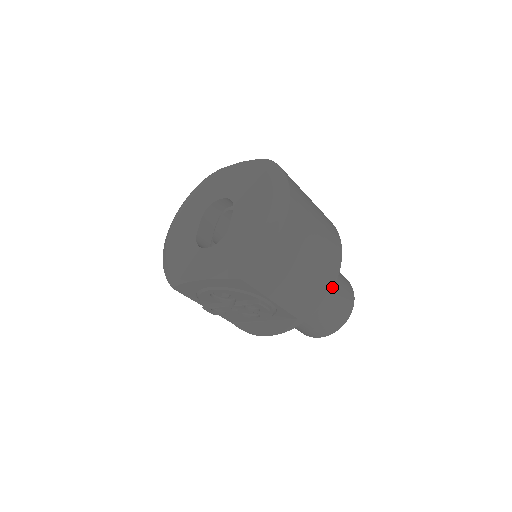
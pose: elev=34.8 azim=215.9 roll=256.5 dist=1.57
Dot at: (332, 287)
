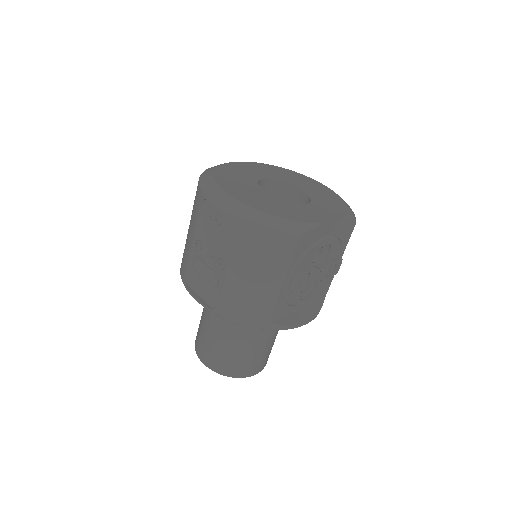
Dot at: occluded
